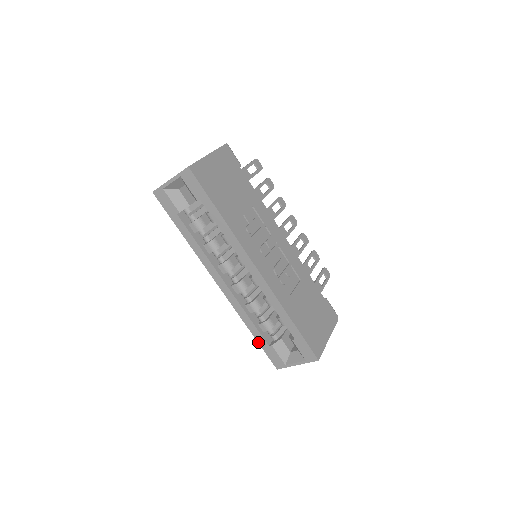
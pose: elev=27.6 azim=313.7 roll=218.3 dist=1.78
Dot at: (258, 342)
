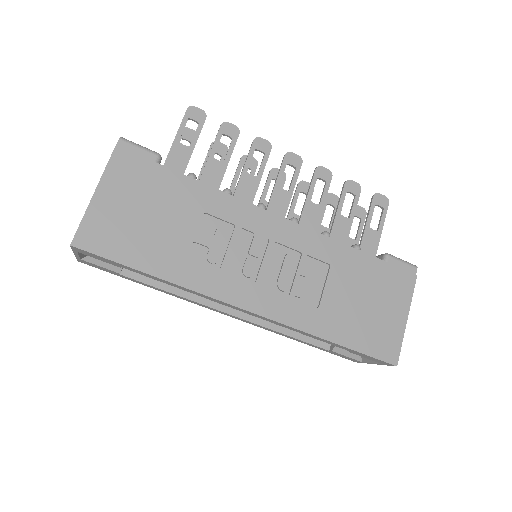
Dot at: (315, 347)
